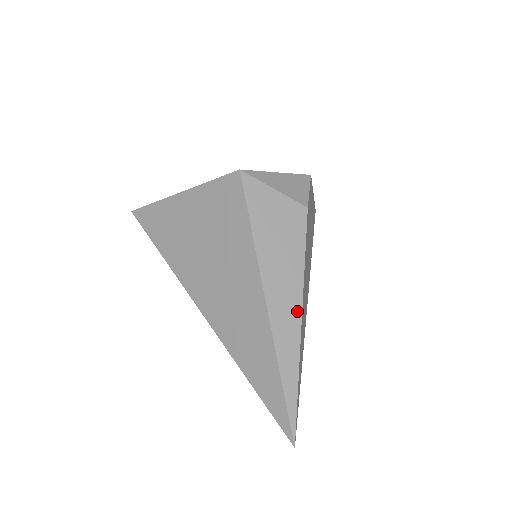
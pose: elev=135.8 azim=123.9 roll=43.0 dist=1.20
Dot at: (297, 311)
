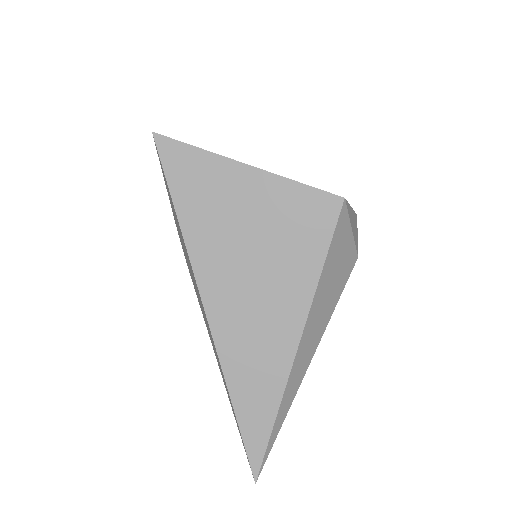
Dot at: (311, 355)
